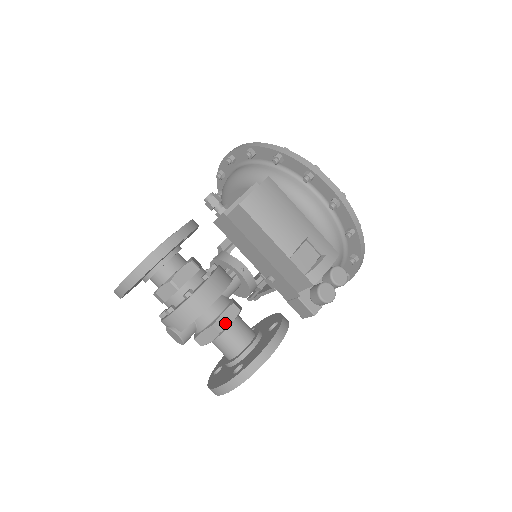
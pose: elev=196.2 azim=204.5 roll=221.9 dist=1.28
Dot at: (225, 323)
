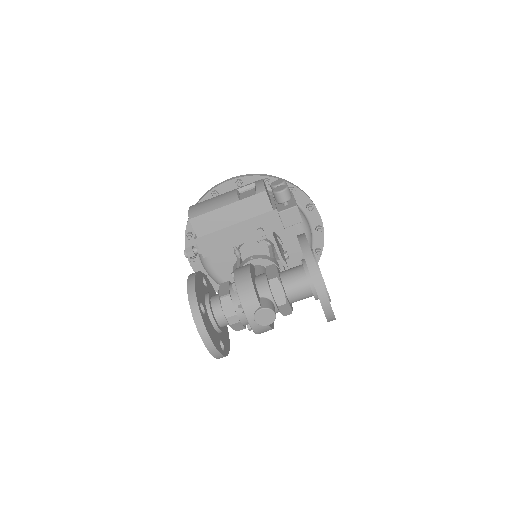
Dot at: (274, 273)
